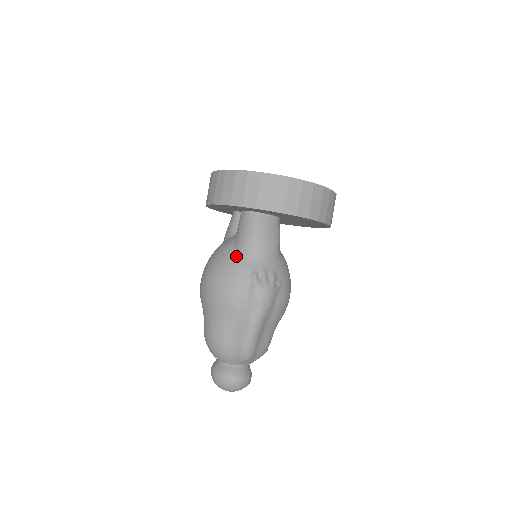
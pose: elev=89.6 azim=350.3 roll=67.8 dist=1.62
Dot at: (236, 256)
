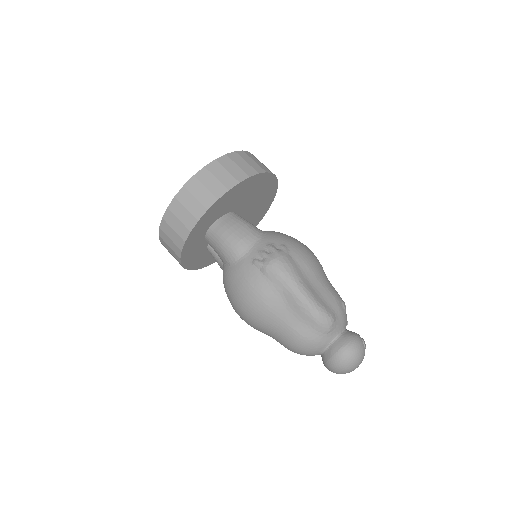
Dot at: (232, 268)
